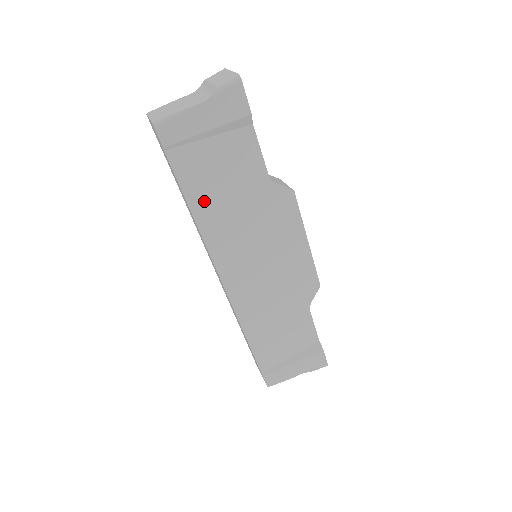
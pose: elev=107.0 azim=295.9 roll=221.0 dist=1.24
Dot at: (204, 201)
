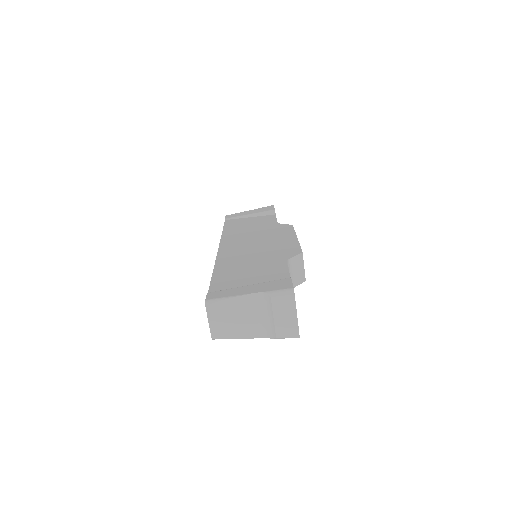
Dot at: occluded
